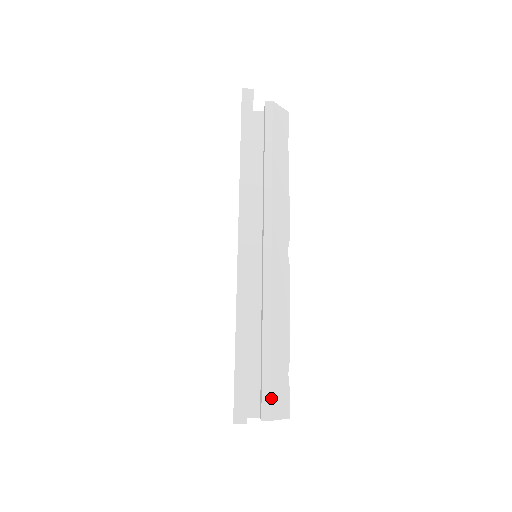
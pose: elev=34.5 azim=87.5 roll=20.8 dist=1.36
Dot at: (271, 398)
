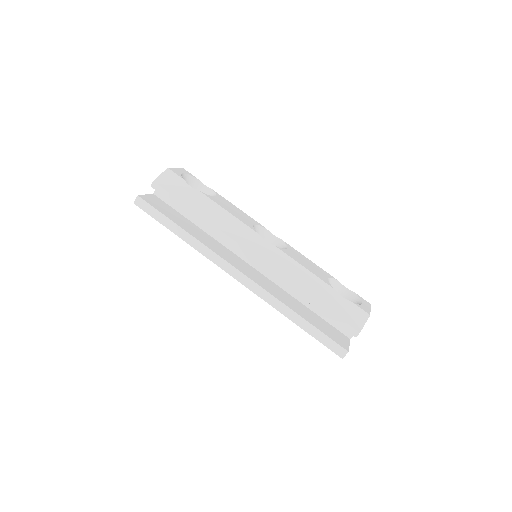
Dot at: (347, 323)
